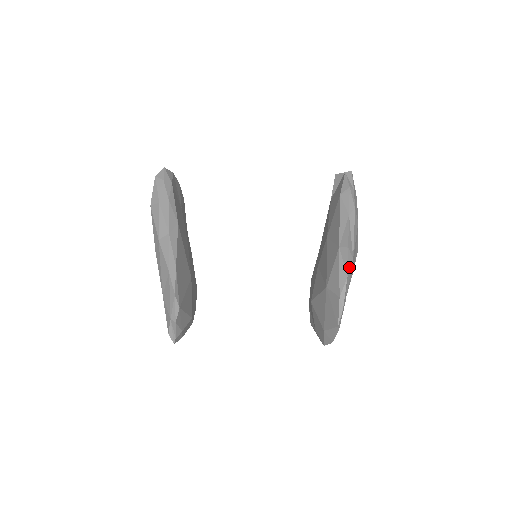
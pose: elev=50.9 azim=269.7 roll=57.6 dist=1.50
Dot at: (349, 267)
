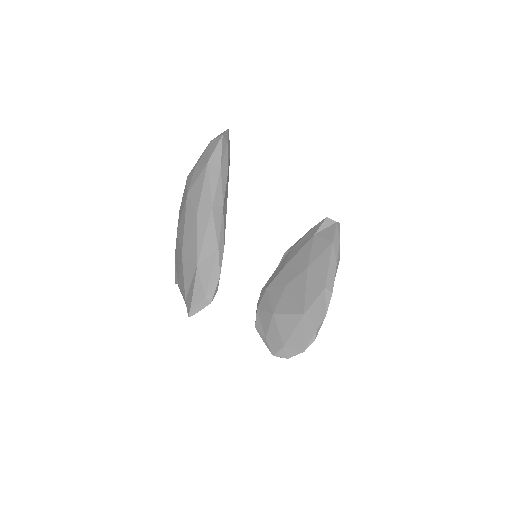
Dot at: occluded
